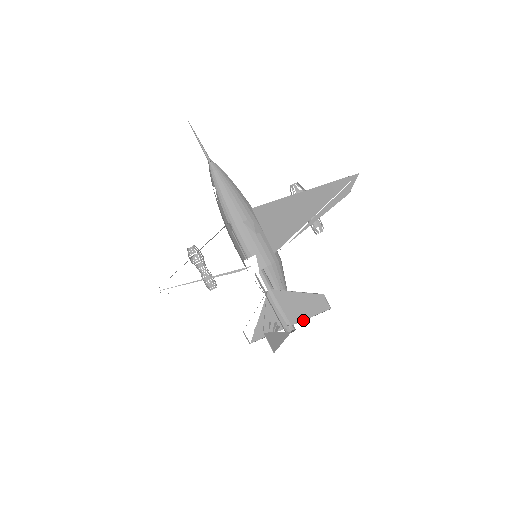
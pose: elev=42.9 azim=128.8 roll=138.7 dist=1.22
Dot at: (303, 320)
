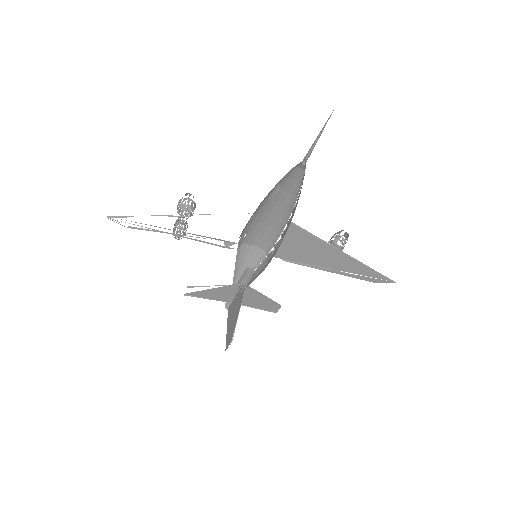
Dot at: (248, 306)
